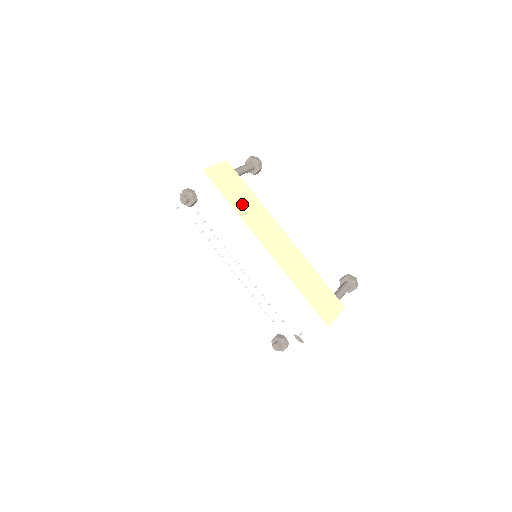
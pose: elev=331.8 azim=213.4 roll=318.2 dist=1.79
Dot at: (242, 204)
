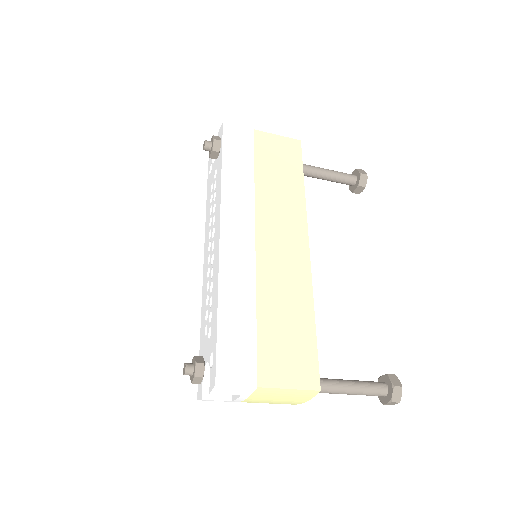
Dot at: (273, 184)
